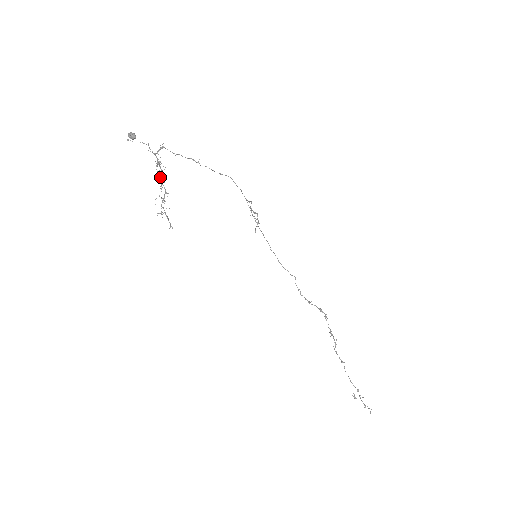
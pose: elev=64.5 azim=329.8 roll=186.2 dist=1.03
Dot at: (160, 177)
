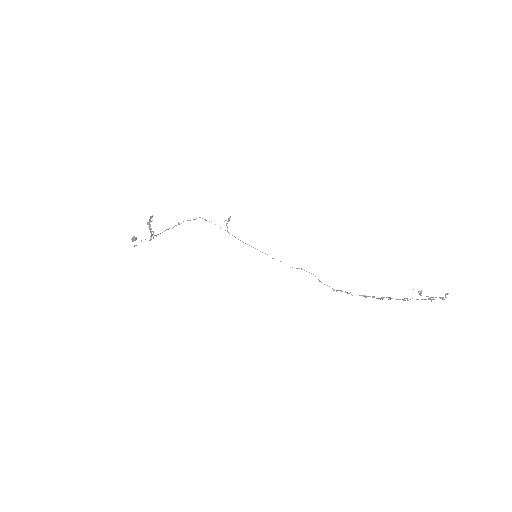
Dot at: (148, 224)
